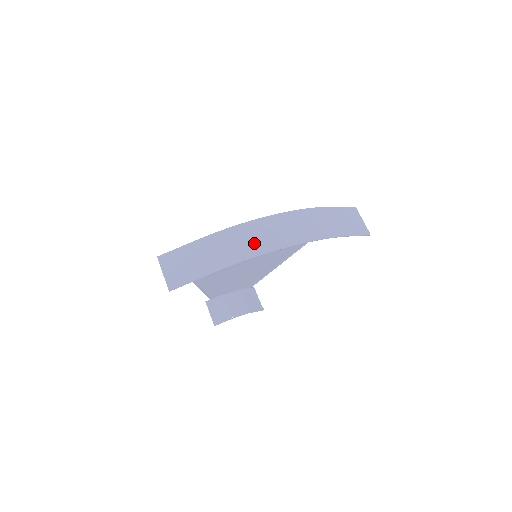
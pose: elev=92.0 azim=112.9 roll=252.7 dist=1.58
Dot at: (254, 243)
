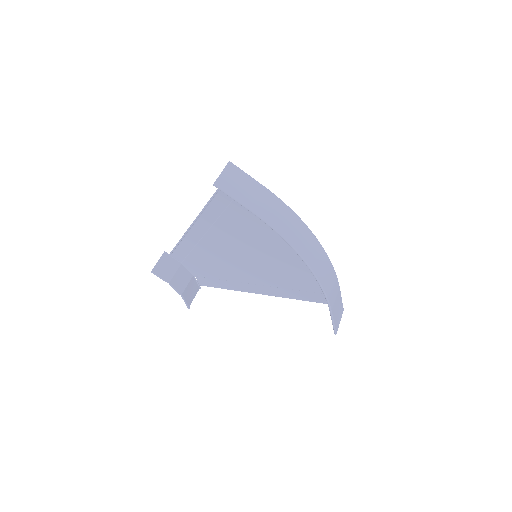
Dot at: (292, 232)
